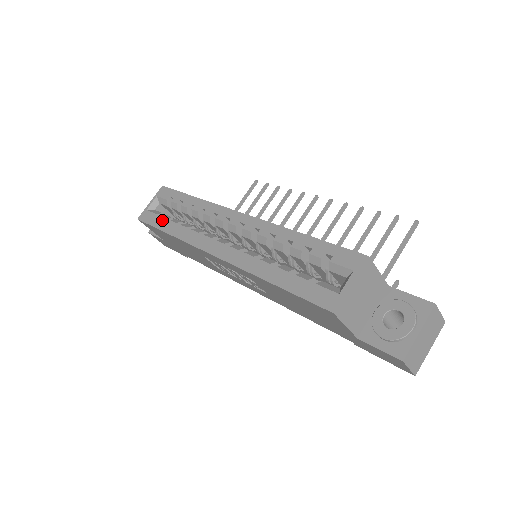
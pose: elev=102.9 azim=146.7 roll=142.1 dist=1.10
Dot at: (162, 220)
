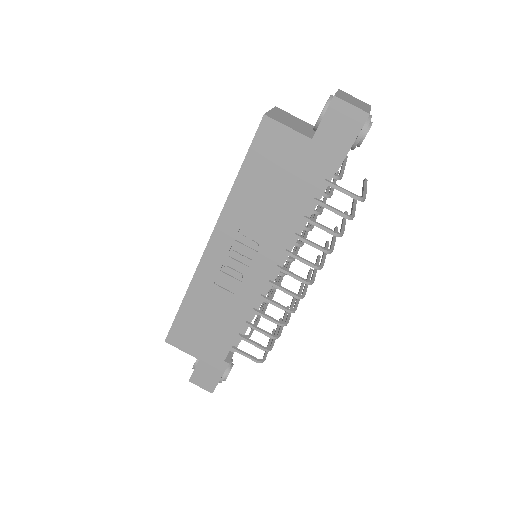
Dot at: occluded
